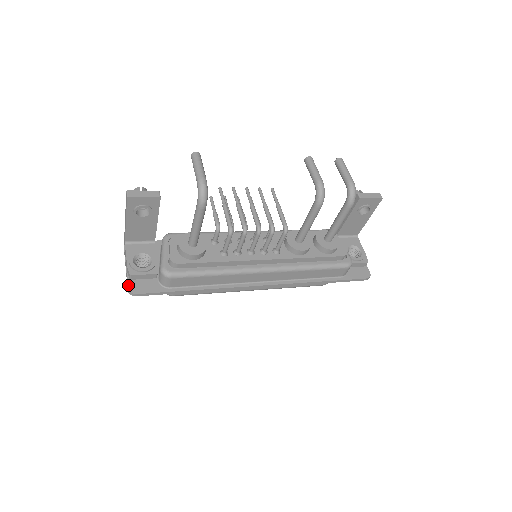
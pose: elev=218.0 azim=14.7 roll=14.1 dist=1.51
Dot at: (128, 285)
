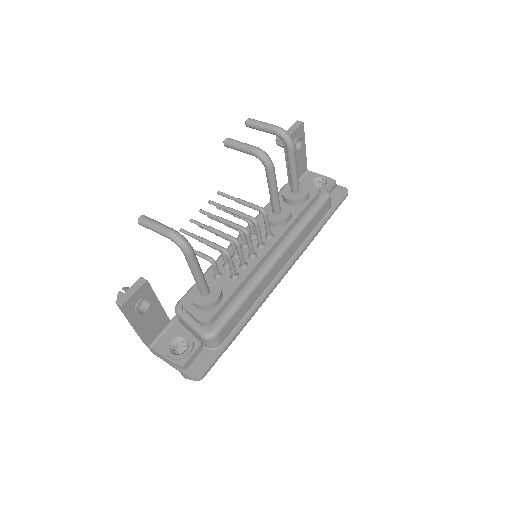
Dot at: (188, 376)
